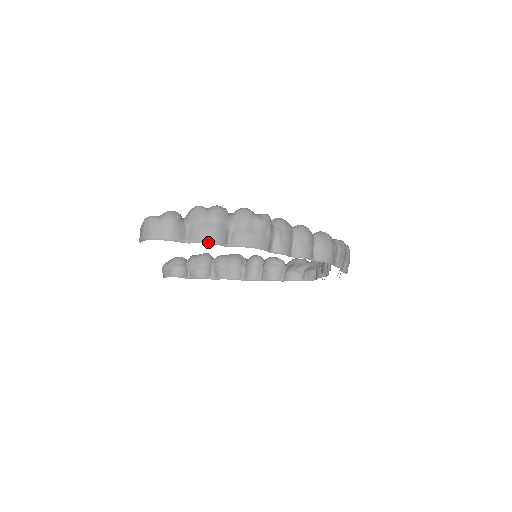
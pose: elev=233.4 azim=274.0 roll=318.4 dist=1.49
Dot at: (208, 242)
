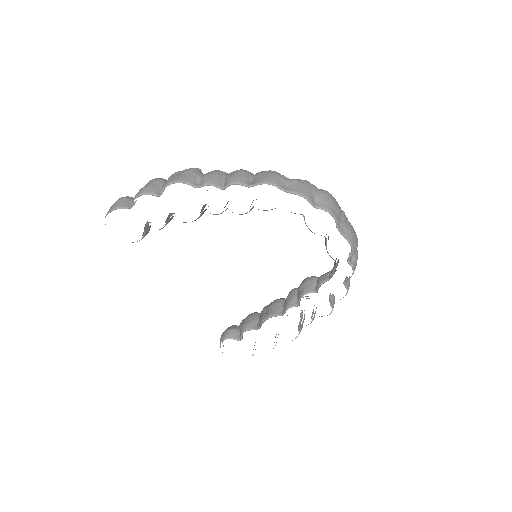
Dot at: (139, 195)
